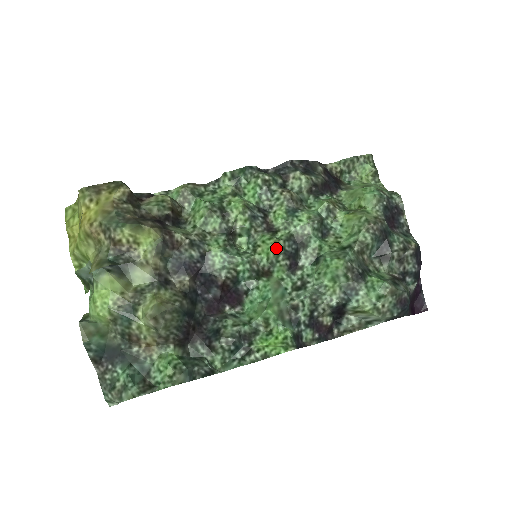
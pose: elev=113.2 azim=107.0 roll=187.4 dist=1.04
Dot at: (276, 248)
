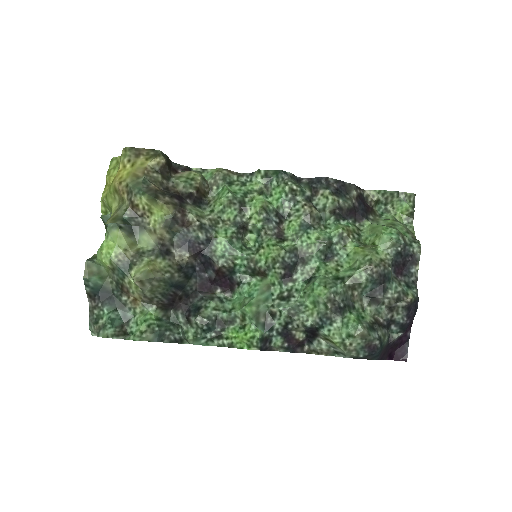
Dot at: (275, 256)
